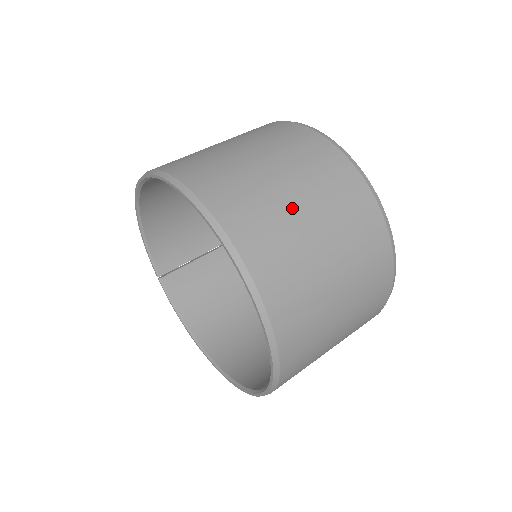
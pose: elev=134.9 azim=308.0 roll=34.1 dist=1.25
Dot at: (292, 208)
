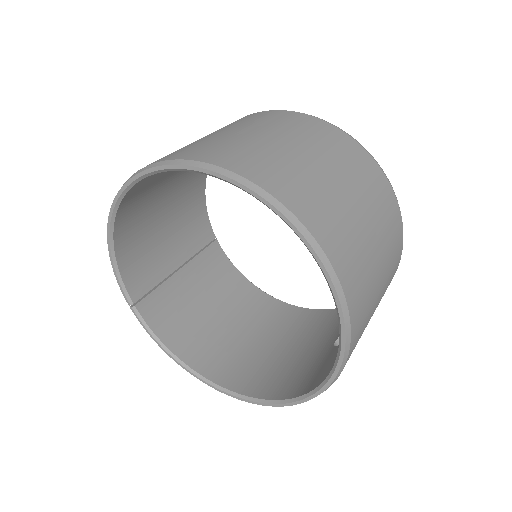
Dot at: (331, 183)
